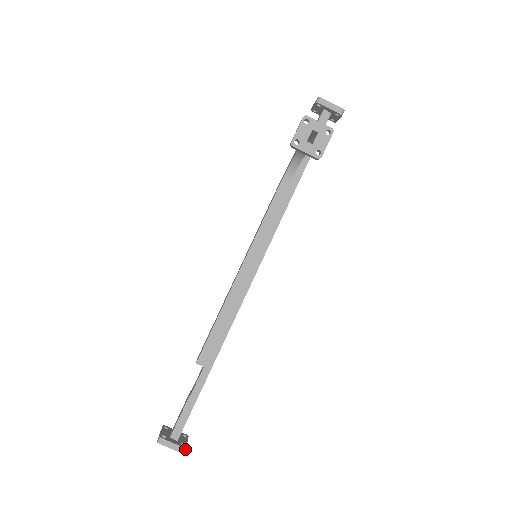
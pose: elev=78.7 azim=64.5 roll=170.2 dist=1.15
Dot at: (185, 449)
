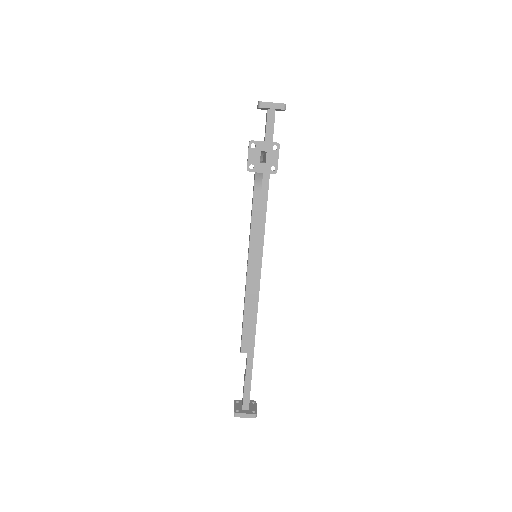
Dot at: (256, 414)
